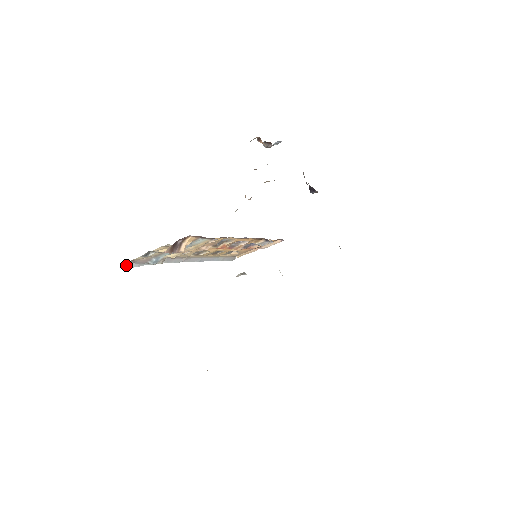
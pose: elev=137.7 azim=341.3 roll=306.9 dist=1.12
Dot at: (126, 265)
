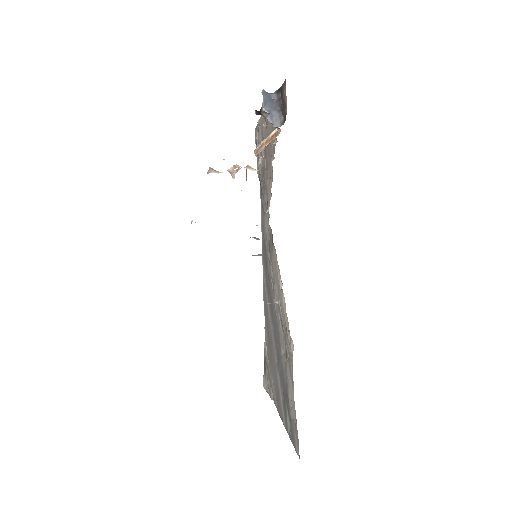
Dot at: occluded
